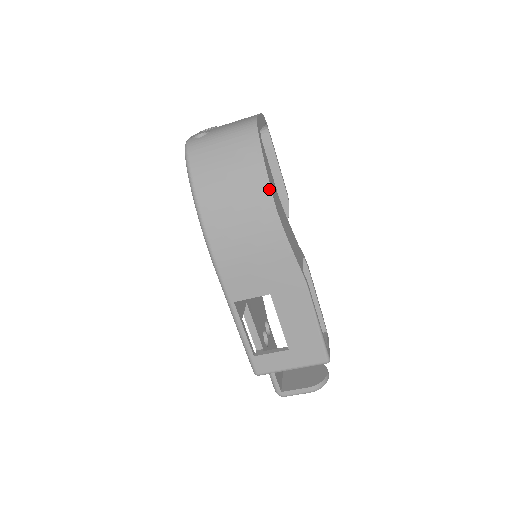
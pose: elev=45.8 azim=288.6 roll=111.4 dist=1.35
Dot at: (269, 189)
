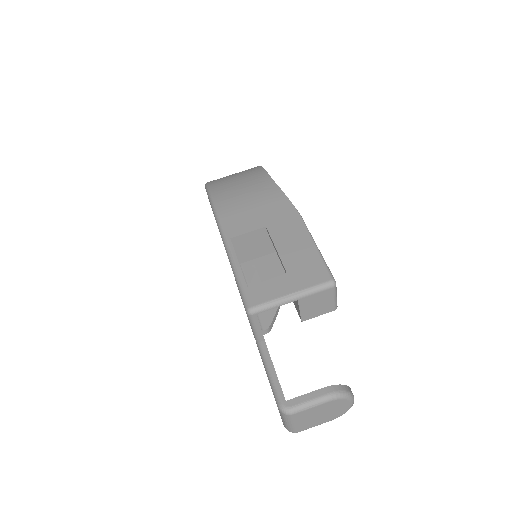
Dot at: (265, 172)
